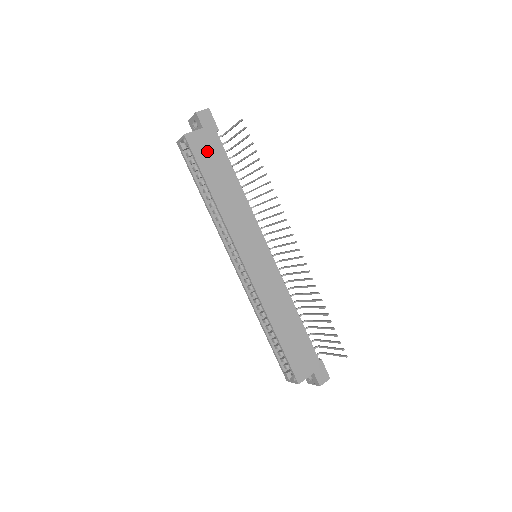
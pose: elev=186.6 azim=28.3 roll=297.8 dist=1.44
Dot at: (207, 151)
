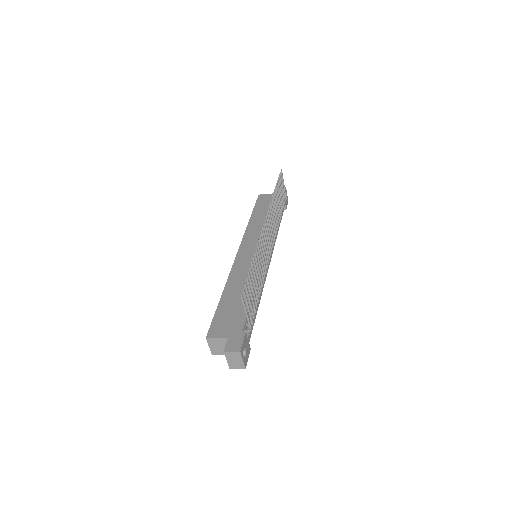
Dot at: (267, 202)
